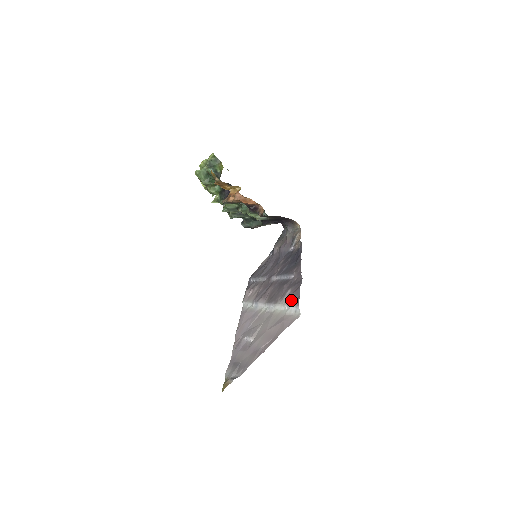
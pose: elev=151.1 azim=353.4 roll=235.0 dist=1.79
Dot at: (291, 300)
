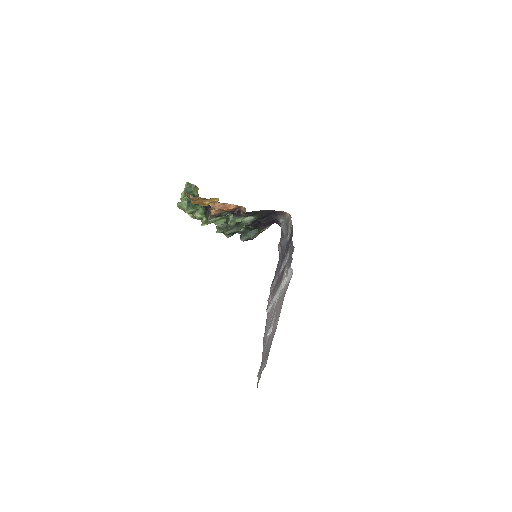
Dot at: (287, 269)
